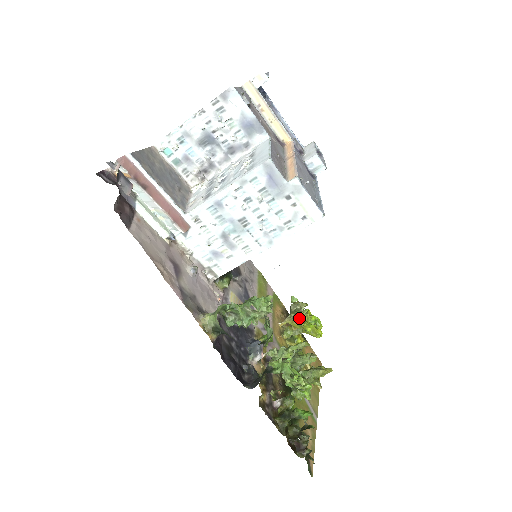
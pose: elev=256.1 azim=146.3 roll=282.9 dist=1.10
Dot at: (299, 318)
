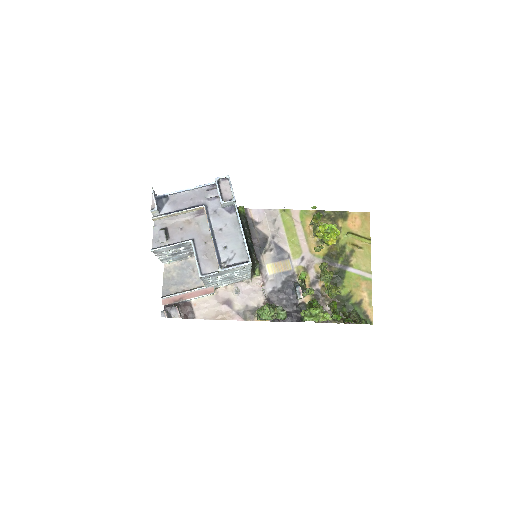
Dot at: (317, 237)
